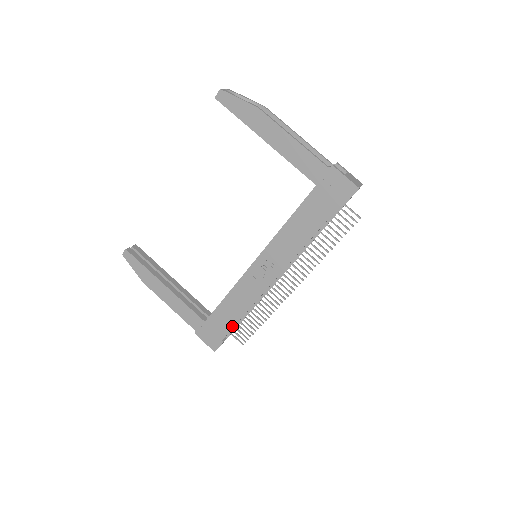
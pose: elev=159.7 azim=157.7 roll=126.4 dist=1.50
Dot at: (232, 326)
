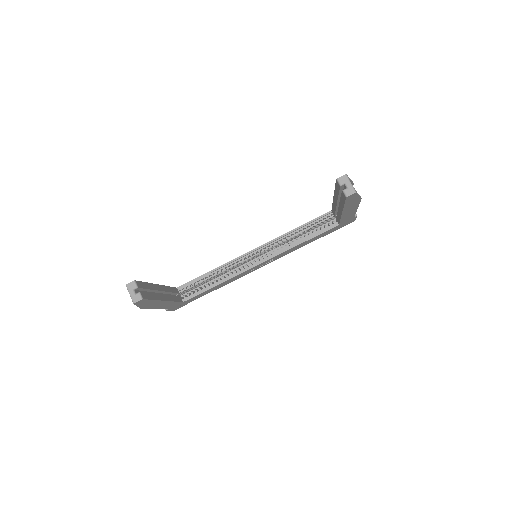
Dot at: occluded
